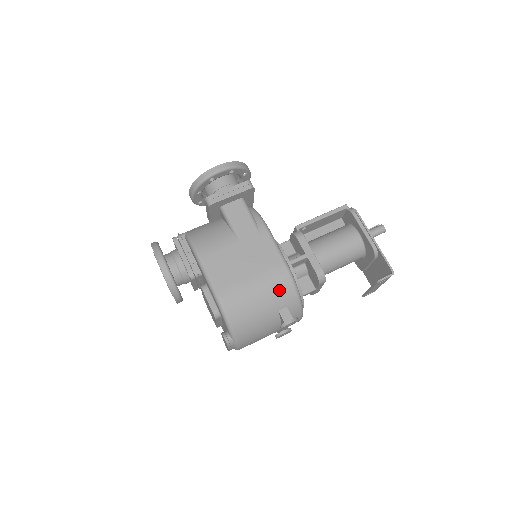
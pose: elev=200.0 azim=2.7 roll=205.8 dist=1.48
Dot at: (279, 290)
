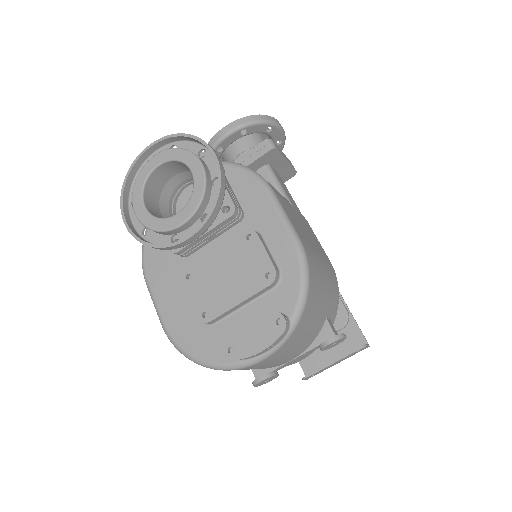
Dot at: (333, 289)
